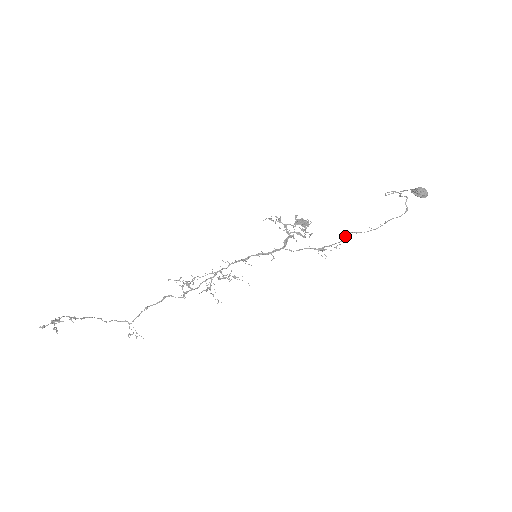
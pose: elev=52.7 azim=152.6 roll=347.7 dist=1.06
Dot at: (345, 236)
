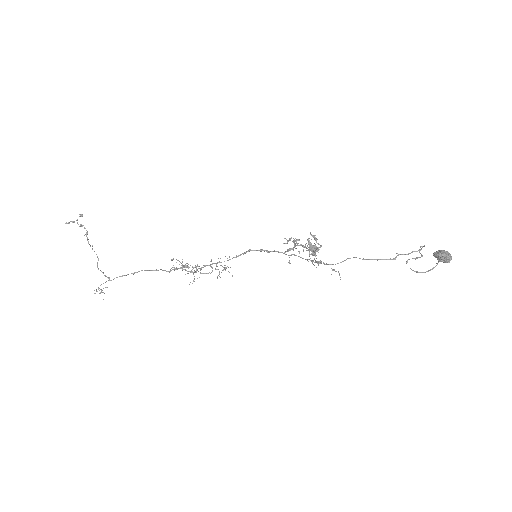
Dot at: (348, 258)
